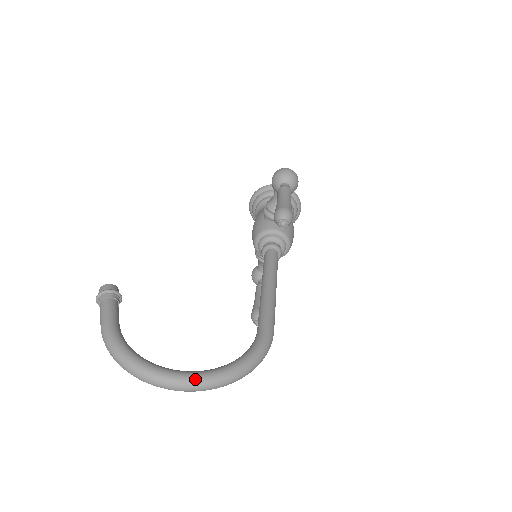
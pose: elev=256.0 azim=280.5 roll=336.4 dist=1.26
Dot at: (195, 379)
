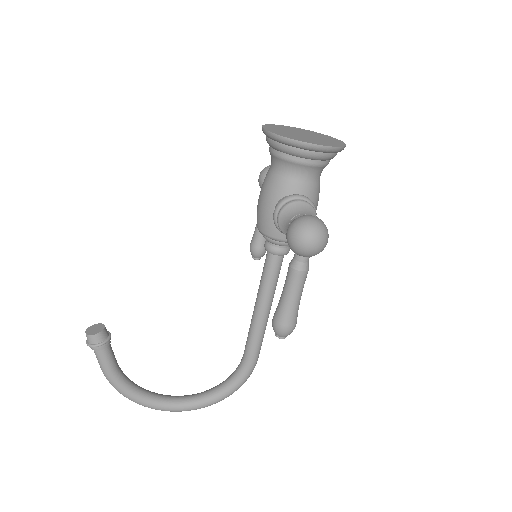
Dot at: (188, 410)
